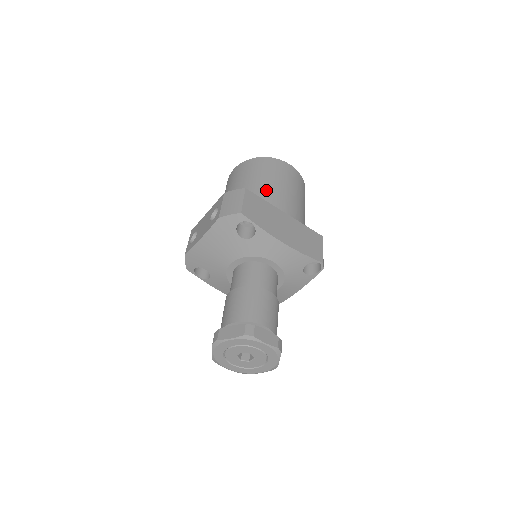
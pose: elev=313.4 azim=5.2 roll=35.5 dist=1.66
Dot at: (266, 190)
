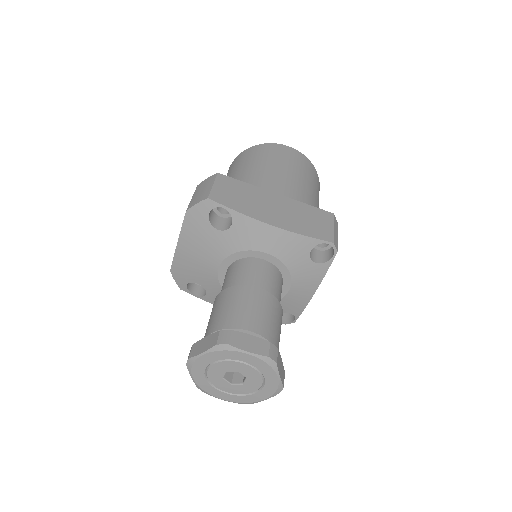
Dot at: (254, 175)
